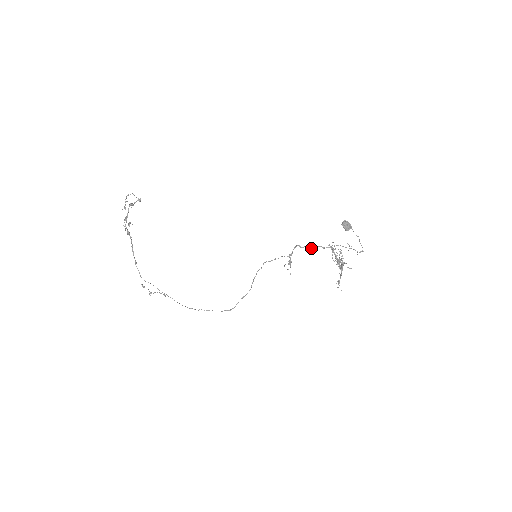
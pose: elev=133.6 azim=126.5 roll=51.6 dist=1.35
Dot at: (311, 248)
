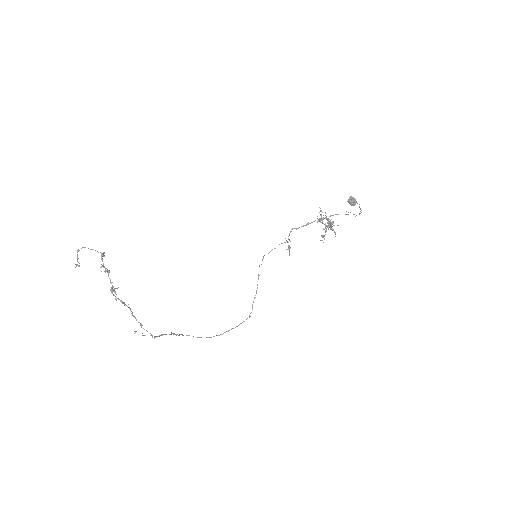
Dot at: (306, 225)
